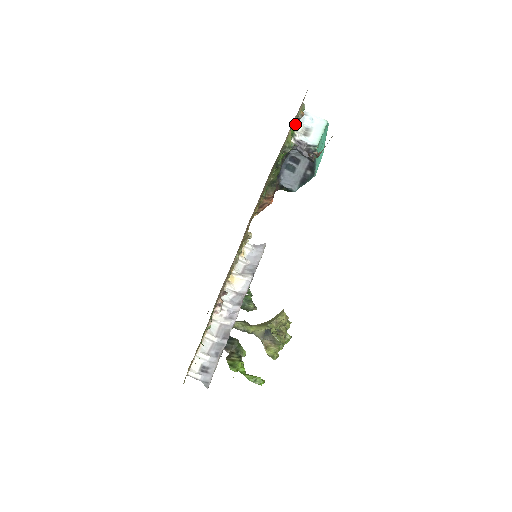
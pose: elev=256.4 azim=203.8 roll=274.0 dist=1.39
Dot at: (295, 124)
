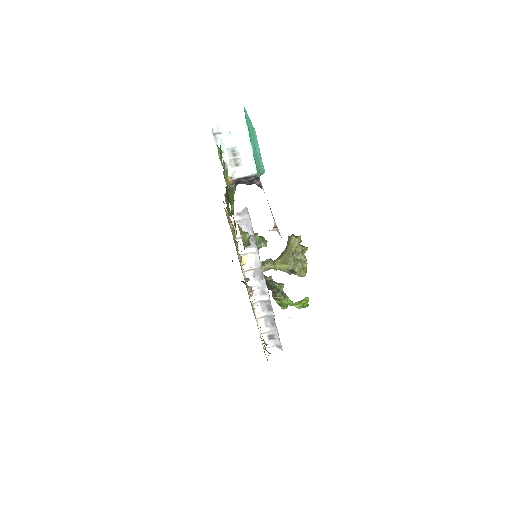
Dot at: occluded
